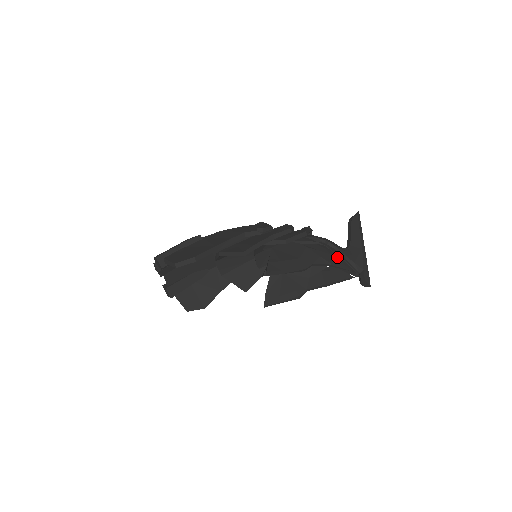
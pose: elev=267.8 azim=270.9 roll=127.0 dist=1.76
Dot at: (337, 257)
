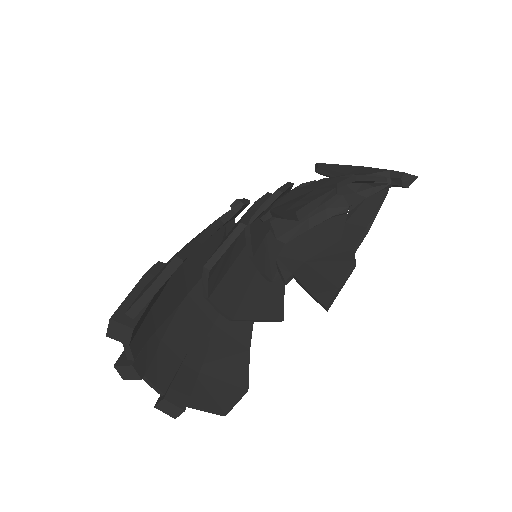
Dot at: occluded
